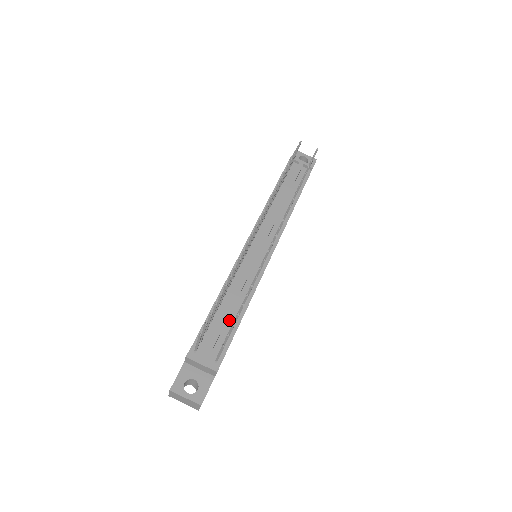
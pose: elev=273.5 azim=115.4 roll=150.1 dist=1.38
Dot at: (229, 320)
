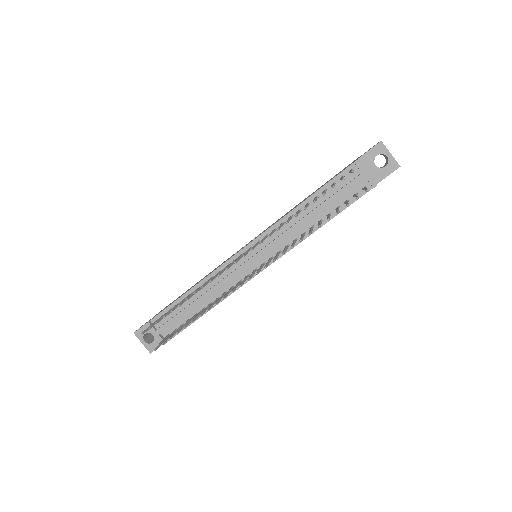
Dot at: (192, 311)
